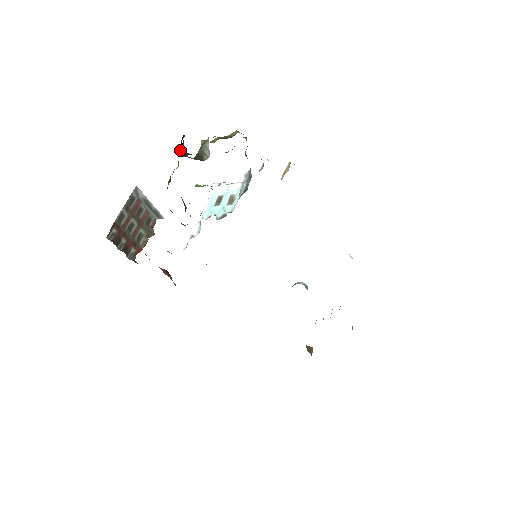
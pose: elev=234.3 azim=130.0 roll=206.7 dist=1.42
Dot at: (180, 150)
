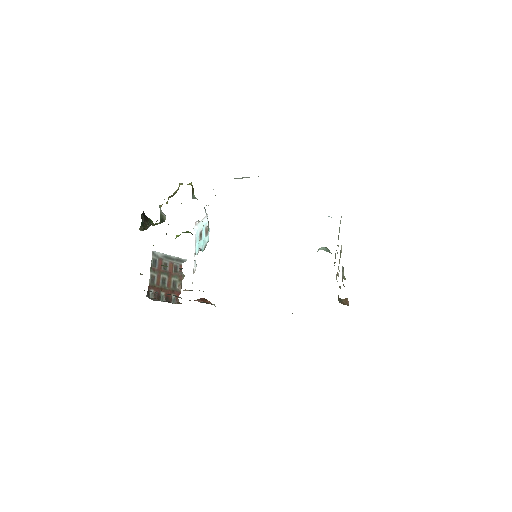
Dot at: (142, 227)
